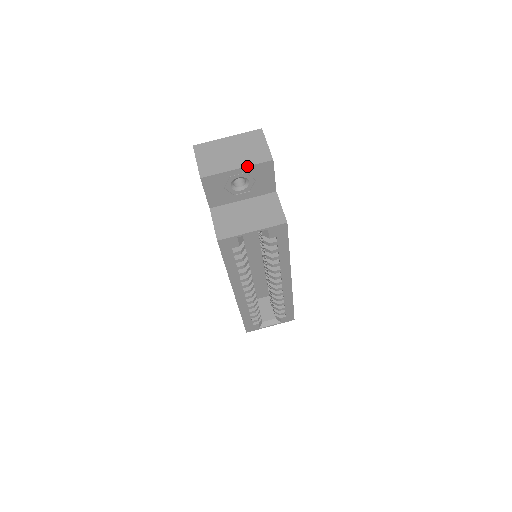
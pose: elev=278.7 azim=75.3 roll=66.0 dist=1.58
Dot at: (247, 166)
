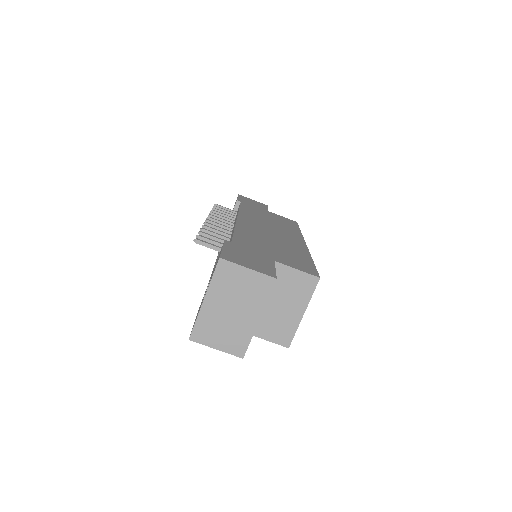
Dot at: occluded
